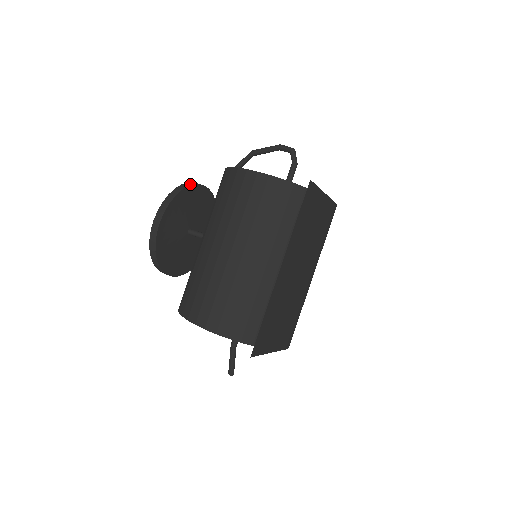
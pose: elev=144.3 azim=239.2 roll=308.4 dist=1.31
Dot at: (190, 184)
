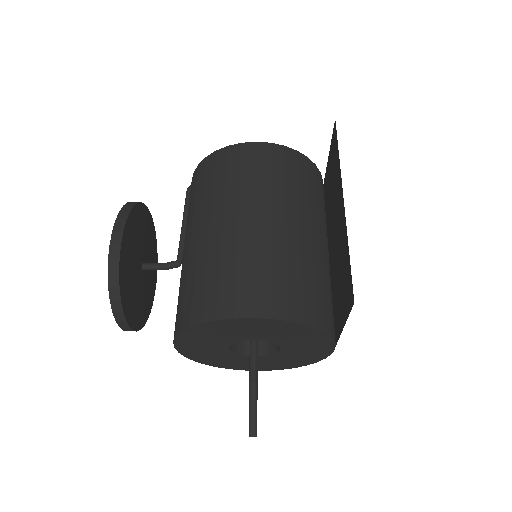
Dot at: occluded
